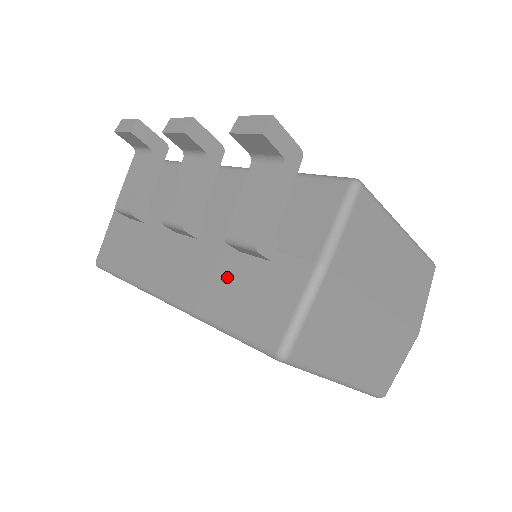
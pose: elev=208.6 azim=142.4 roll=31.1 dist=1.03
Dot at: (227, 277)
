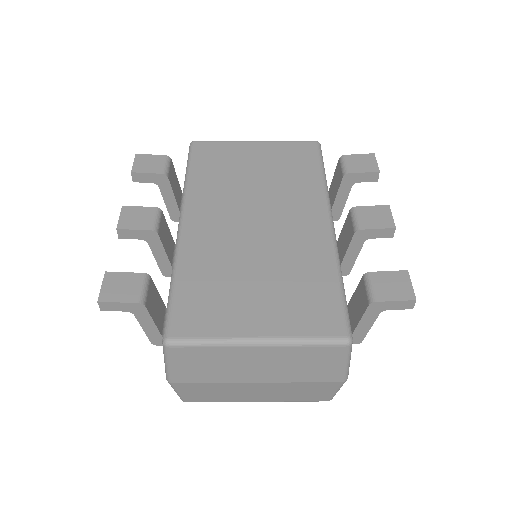
Dot at: occluded
